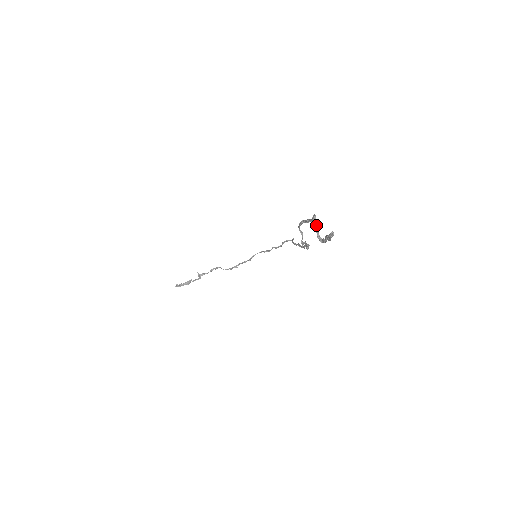
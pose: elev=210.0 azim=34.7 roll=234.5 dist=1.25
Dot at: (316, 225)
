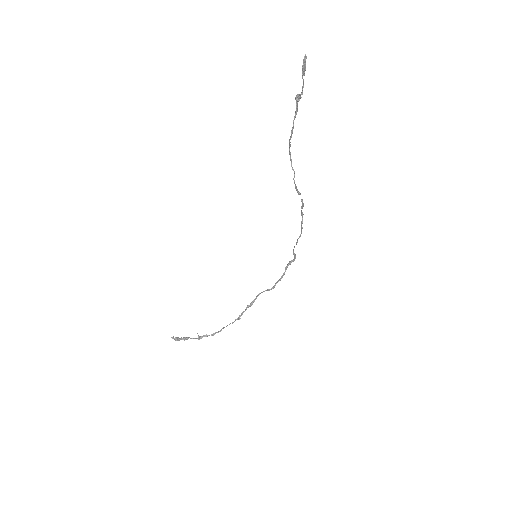
Dot at: (297, 94)
